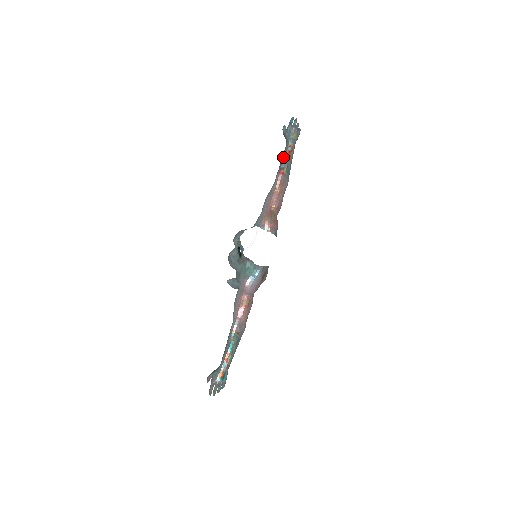
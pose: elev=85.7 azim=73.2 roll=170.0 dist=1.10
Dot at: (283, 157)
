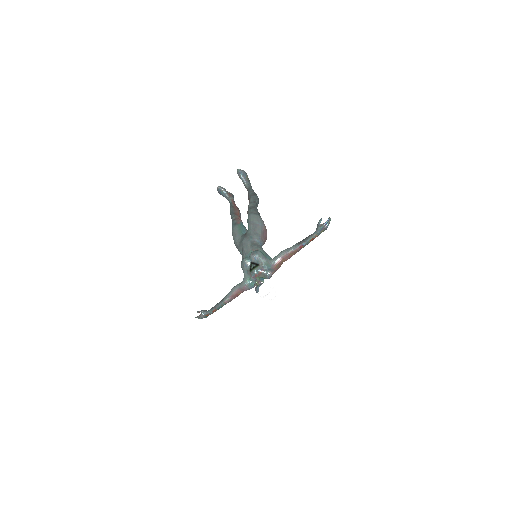
Dot at: (308, 239)
